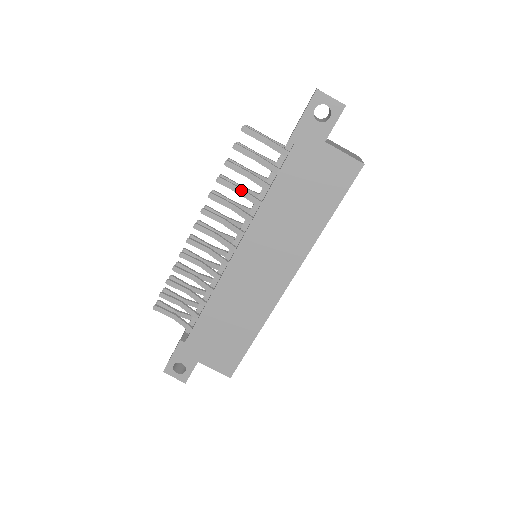
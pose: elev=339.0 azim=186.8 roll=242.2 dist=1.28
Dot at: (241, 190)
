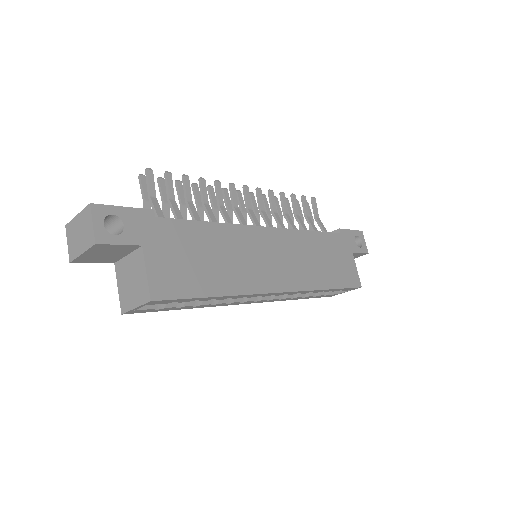
Dot at: (288, 214)
